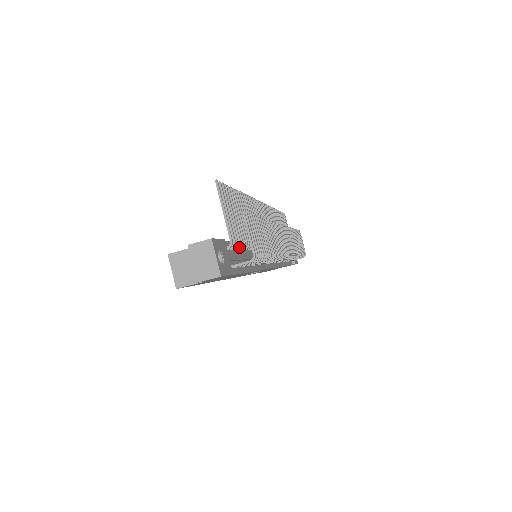
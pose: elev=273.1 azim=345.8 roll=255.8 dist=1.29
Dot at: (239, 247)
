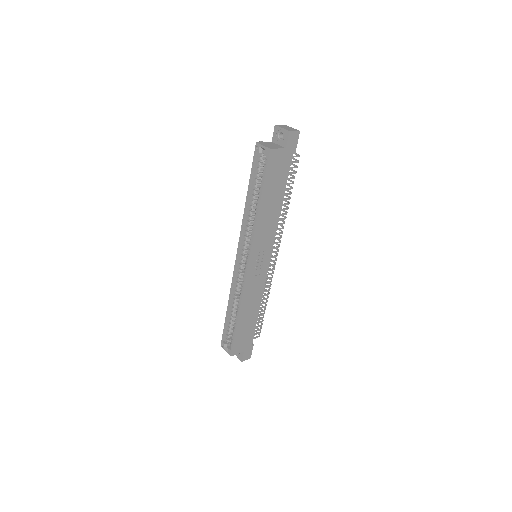
Dot at: occluded
